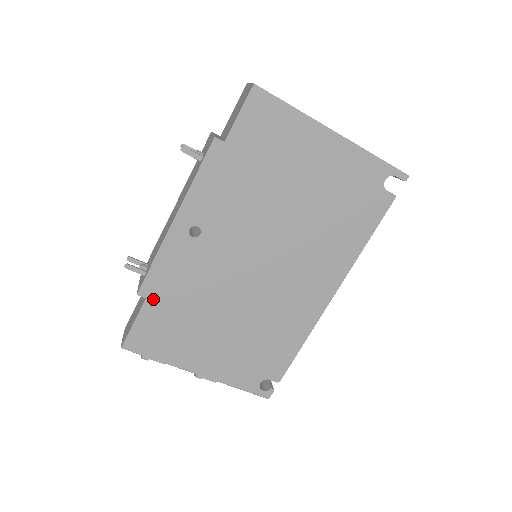
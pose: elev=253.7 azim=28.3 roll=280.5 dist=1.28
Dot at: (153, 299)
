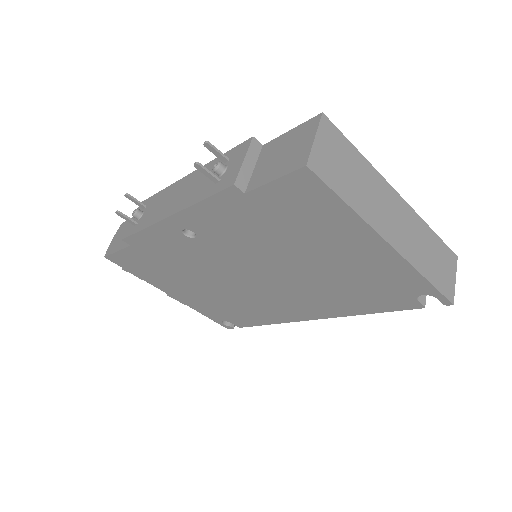
Dot at: (137, 248)
